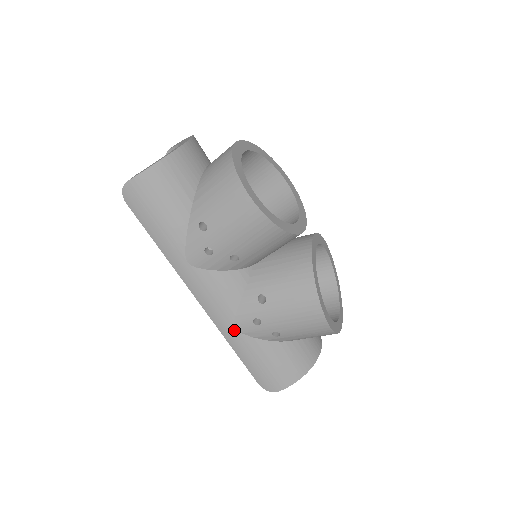
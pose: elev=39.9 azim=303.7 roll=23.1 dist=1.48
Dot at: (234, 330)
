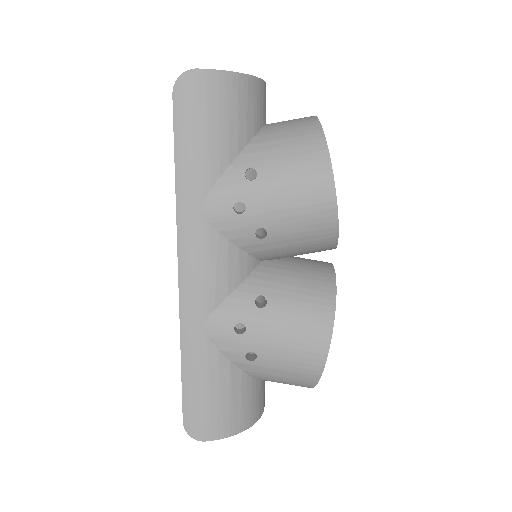
Dot at: (201, 329)
